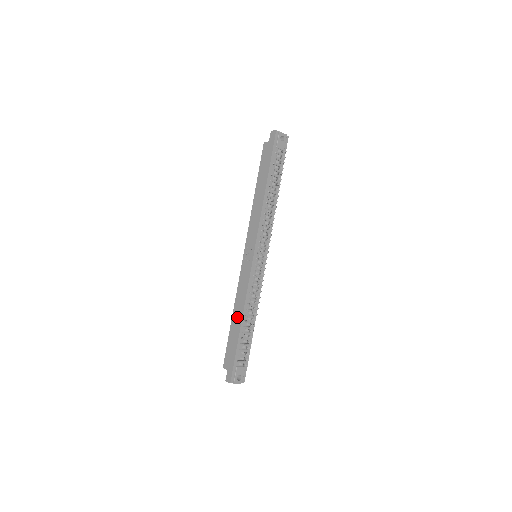
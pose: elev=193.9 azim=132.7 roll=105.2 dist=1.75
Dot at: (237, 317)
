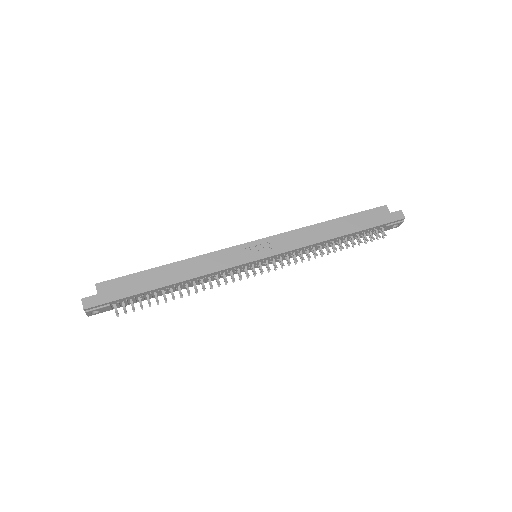
Dot at: (174, 273)
